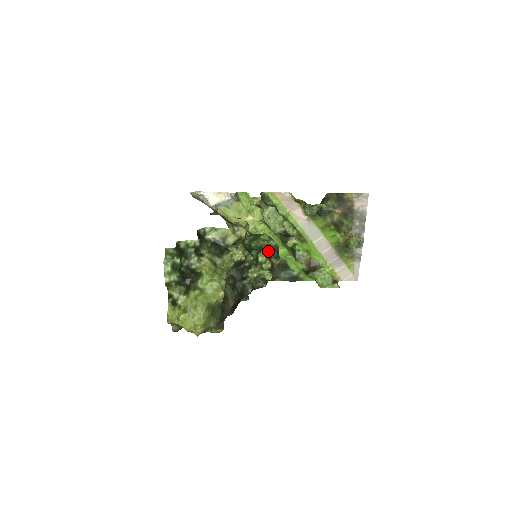
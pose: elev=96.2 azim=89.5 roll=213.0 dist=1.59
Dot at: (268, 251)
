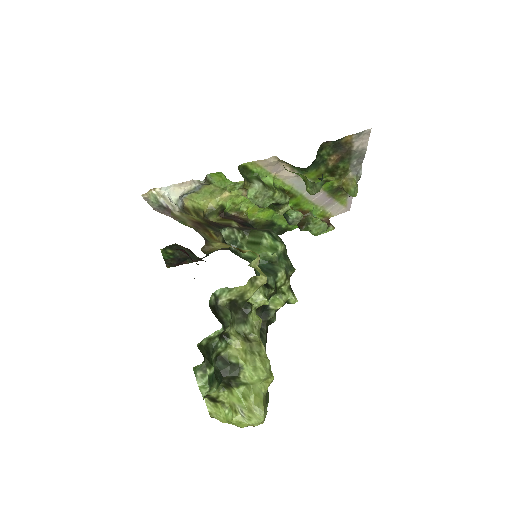
Dot at: (282, 266)
